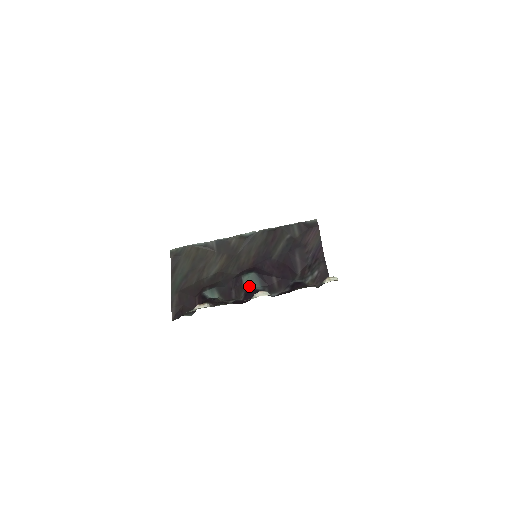
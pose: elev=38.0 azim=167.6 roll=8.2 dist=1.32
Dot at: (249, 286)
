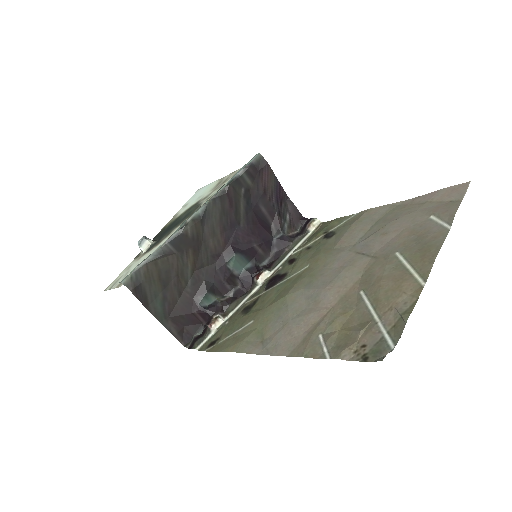
Dot at: (239, 270)
